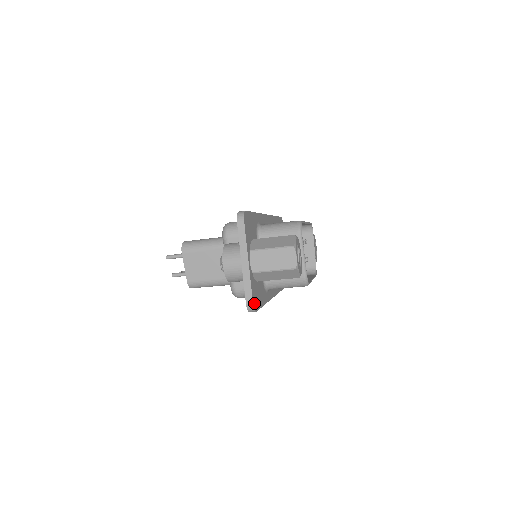
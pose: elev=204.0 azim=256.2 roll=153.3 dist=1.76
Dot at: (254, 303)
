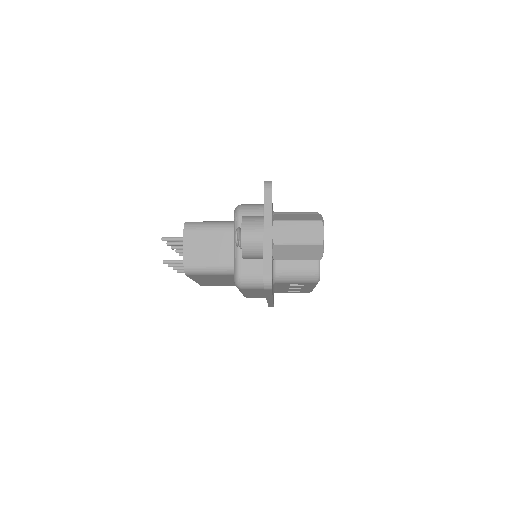
Dot at: (271, 278)
